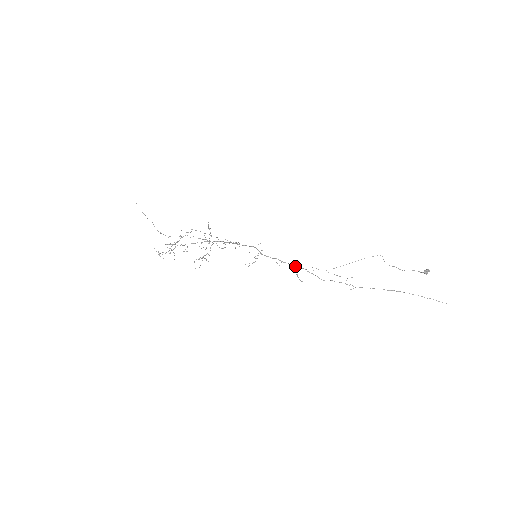
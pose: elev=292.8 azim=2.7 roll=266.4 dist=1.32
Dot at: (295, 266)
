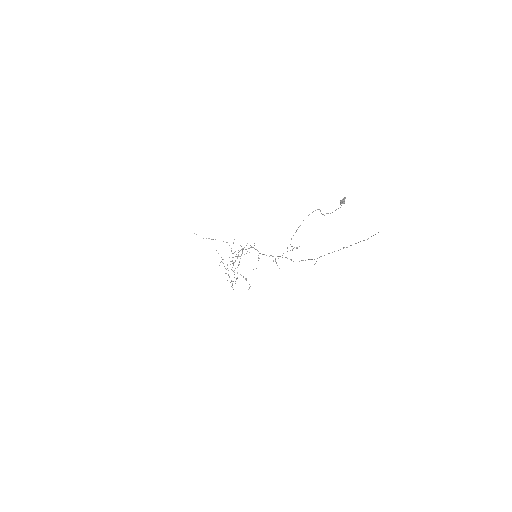
Dot at: (279, 256)
